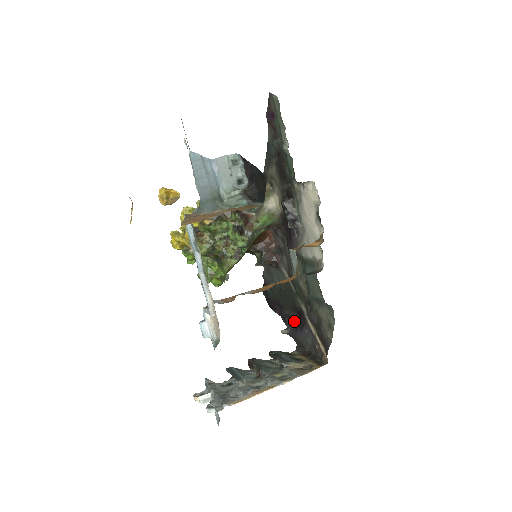
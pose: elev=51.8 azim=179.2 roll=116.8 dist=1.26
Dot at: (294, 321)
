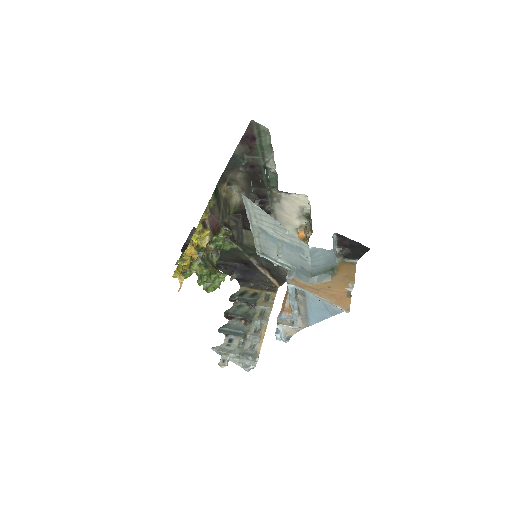
Dot at: (239, 269)
